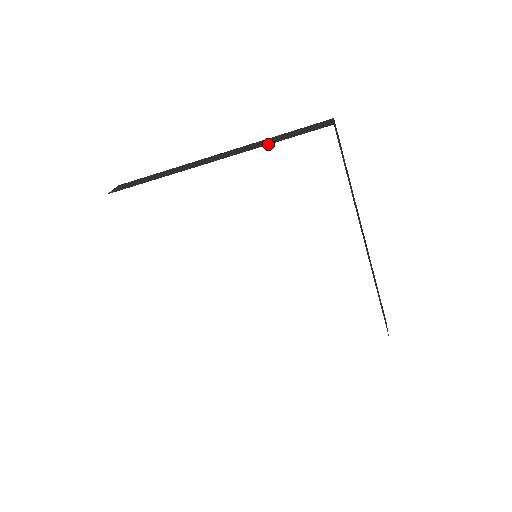
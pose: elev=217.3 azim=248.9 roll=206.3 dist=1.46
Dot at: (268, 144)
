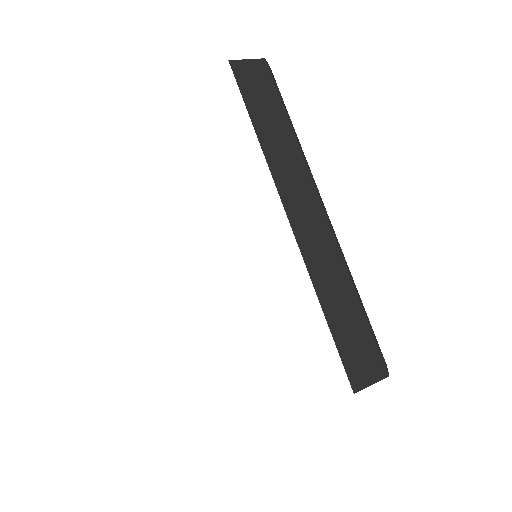
Dot at: occluded
